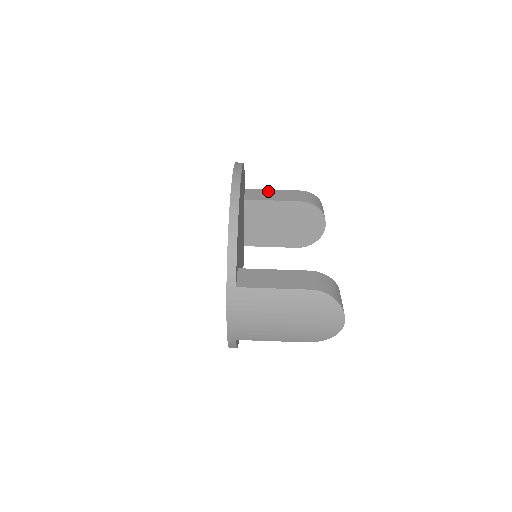
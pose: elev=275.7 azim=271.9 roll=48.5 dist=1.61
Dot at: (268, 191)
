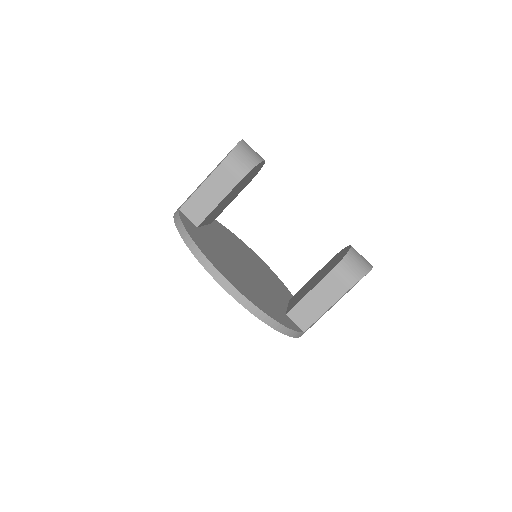
Dot at: (200, 194)
